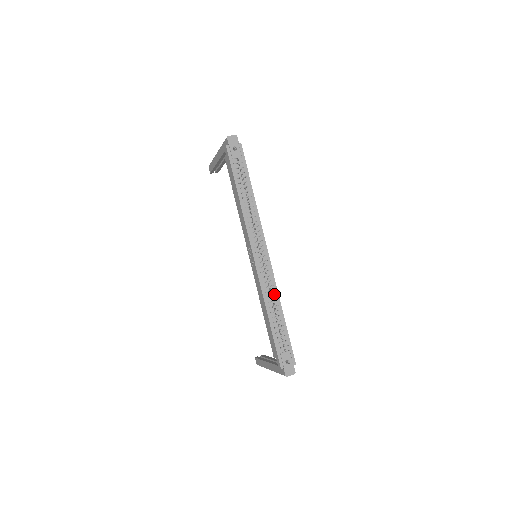
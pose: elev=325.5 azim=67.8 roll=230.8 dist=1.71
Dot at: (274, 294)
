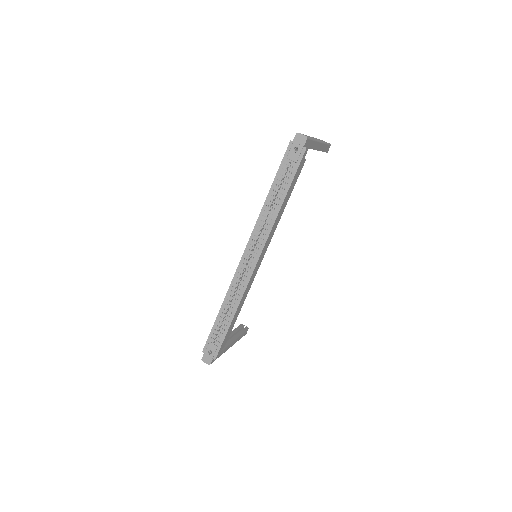
Dot at: (237, 298)
